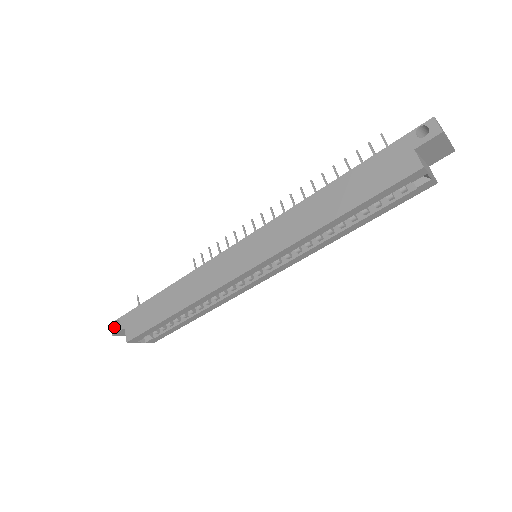
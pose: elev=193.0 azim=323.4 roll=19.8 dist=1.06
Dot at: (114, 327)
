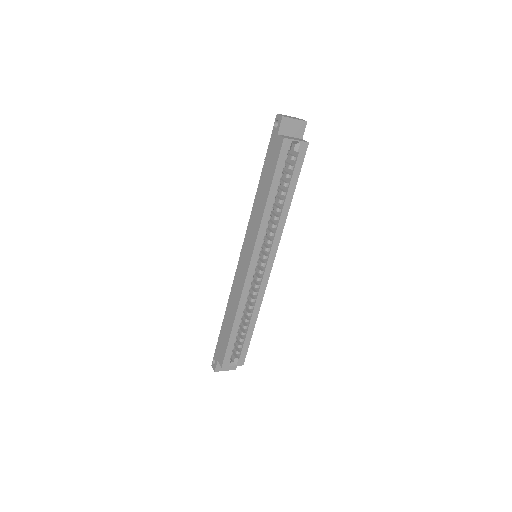
Dot at: (213, 366)
